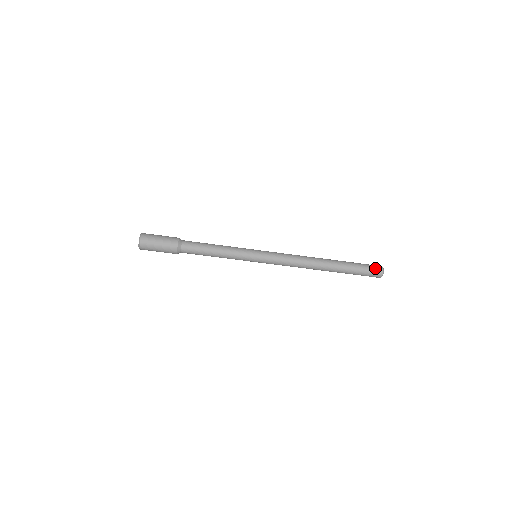
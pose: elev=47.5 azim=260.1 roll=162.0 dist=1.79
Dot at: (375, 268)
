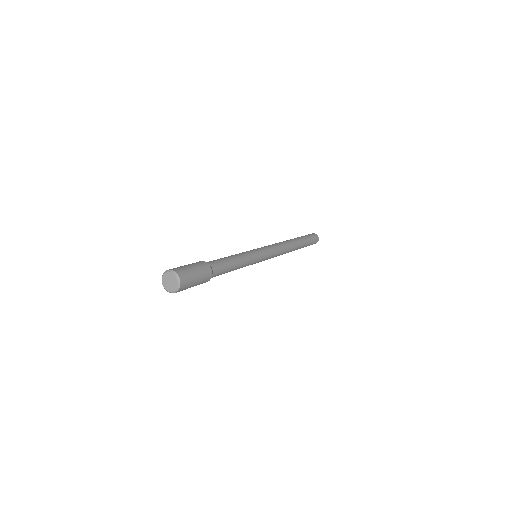
Dot at: occluded
